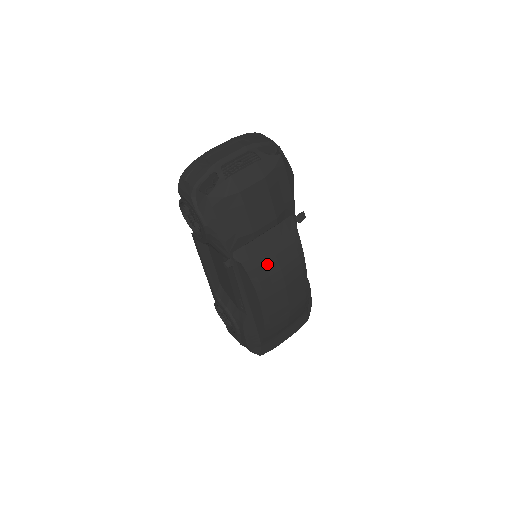
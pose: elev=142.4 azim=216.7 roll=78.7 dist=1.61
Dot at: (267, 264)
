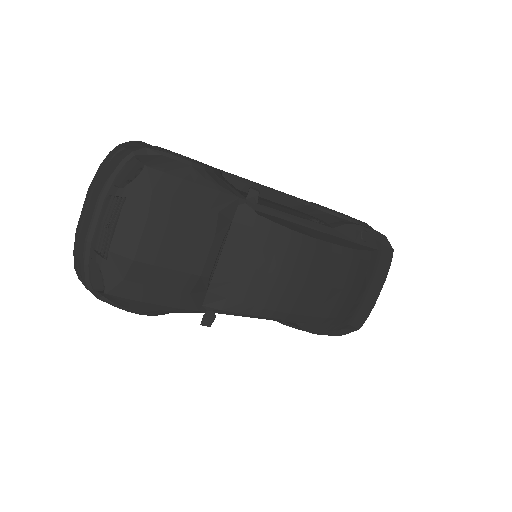
Dot at: (254, 285)
